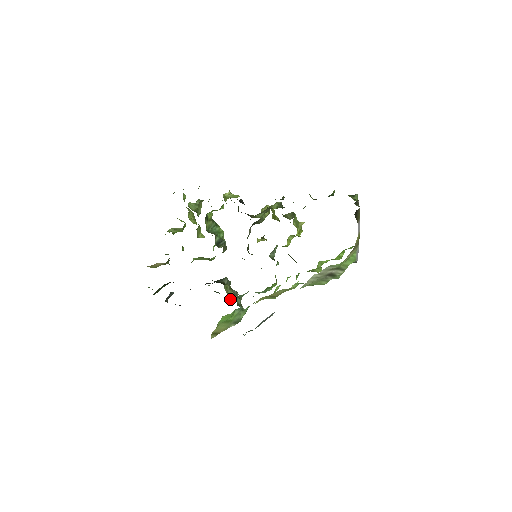
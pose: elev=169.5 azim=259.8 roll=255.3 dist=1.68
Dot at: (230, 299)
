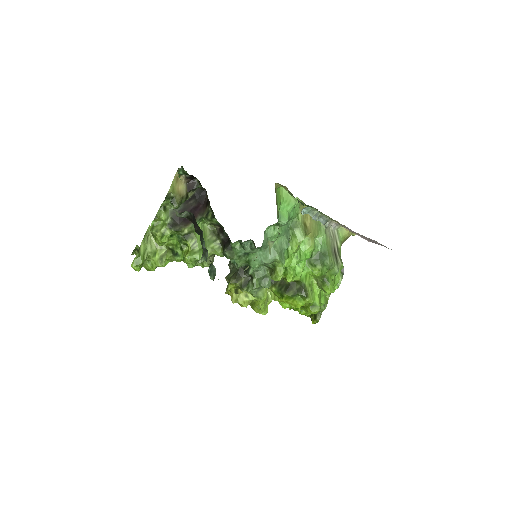
Dot at: occluded
